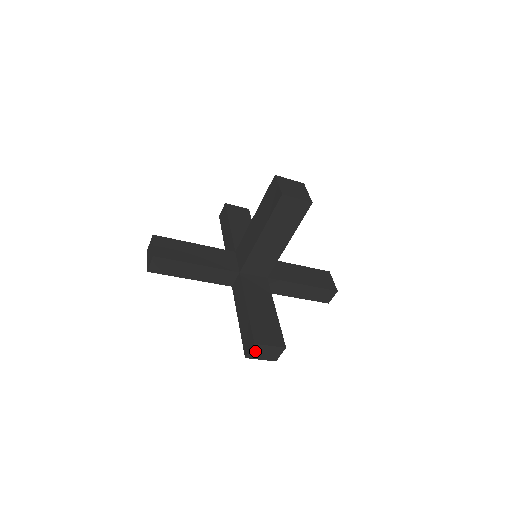
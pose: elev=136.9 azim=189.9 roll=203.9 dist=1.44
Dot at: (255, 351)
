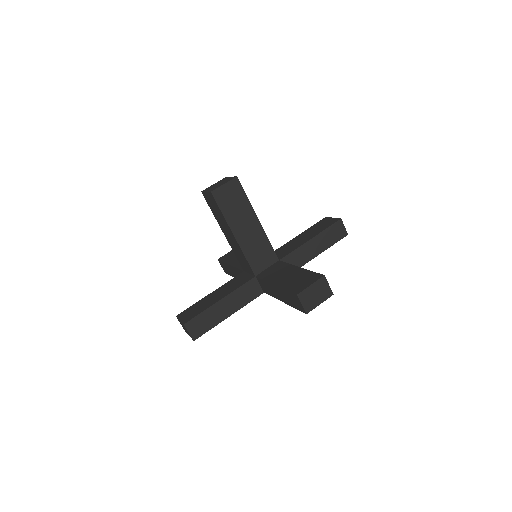
Dot at: (306, 301)
